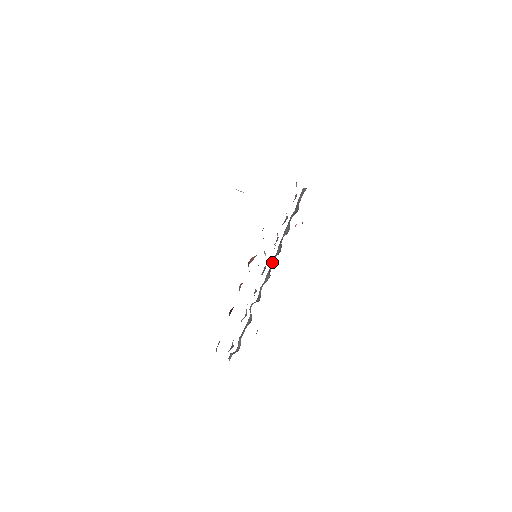
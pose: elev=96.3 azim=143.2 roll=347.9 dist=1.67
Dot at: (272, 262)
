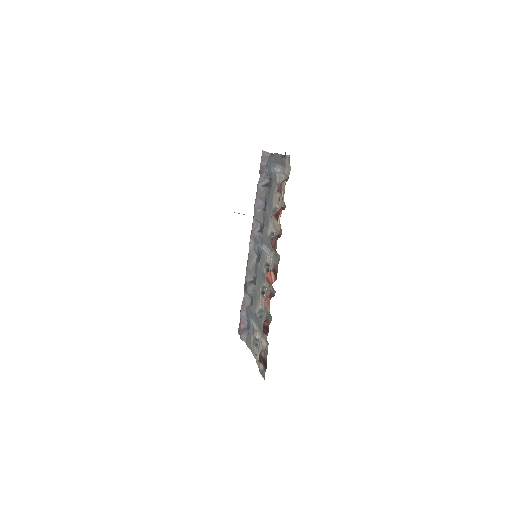
Dot at: (252, 238)
